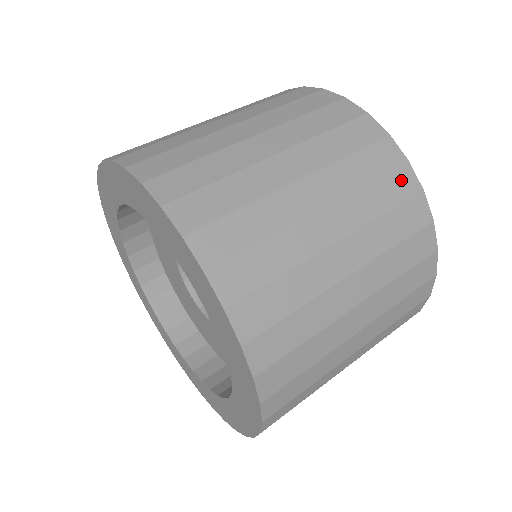
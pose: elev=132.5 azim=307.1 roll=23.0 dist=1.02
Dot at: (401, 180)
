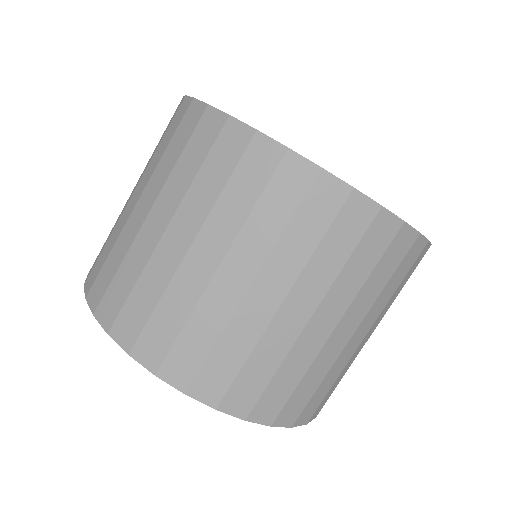
Dot at: occluded
